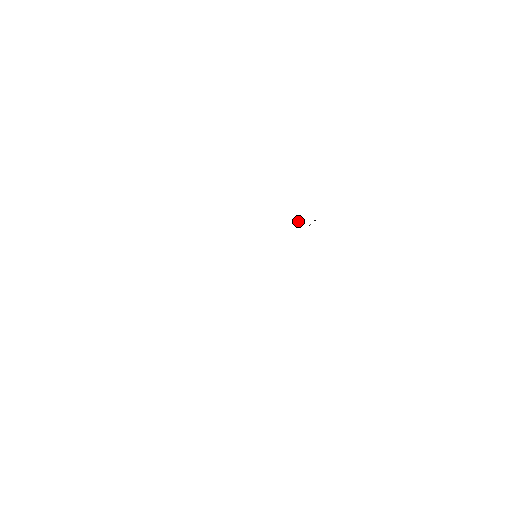
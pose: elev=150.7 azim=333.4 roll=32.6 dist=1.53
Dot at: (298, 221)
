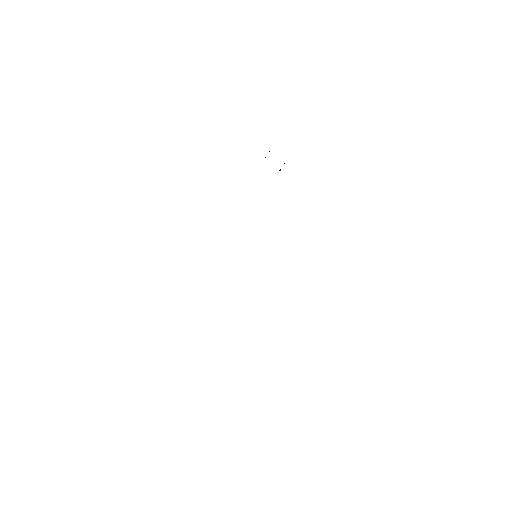
Dot at: (265, 157)
